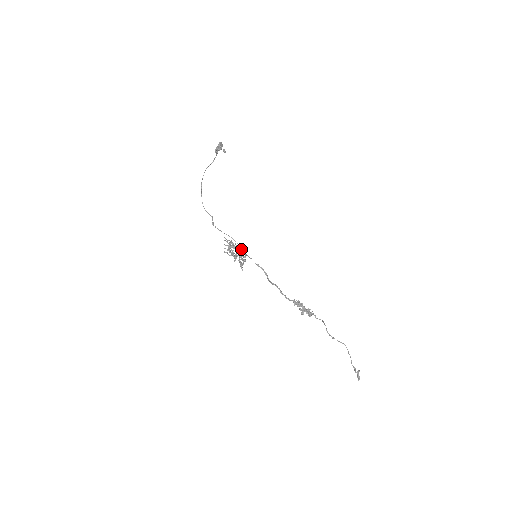
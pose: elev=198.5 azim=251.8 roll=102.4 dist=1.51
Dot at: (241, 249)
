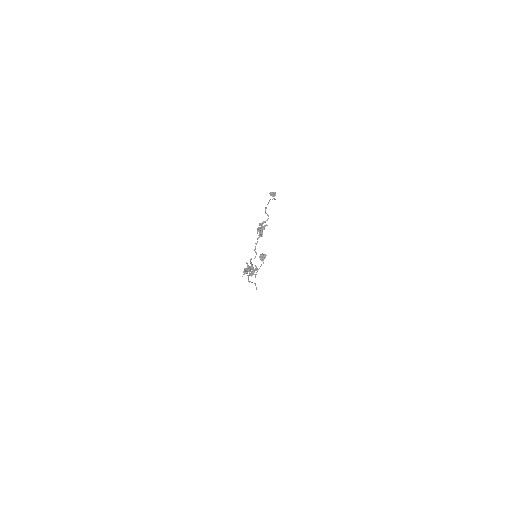
Dot at: occluded
